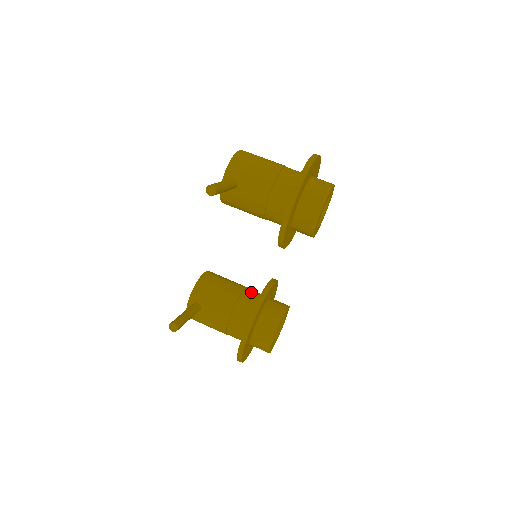
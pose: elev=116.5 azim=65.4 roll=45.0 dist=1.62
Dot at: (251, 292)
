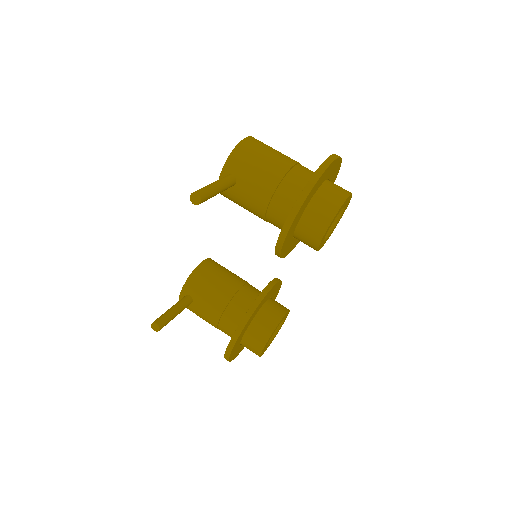
Dot at: (249, 291)
